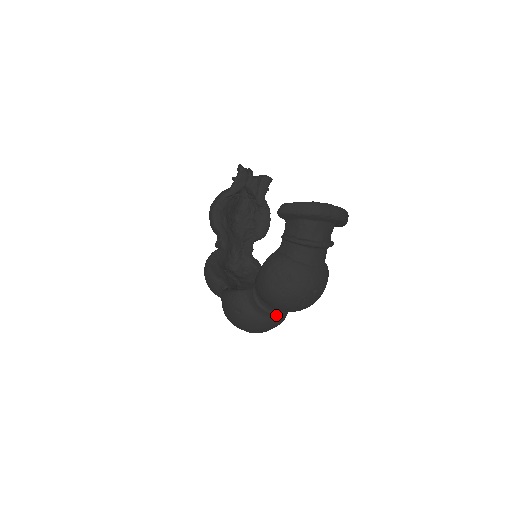
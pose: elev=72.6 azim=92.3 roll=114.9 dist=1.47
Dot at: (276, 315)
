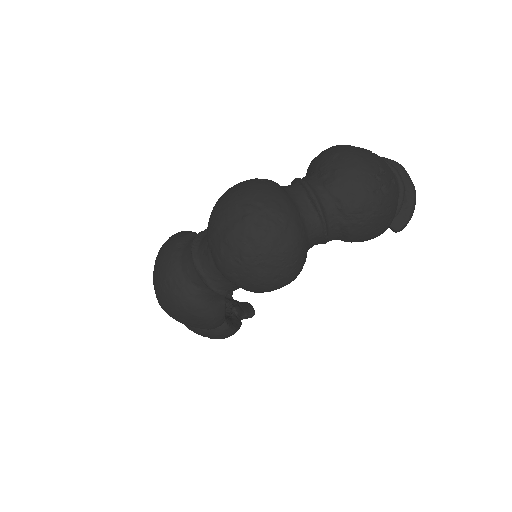
Dot at: (306, 220)
